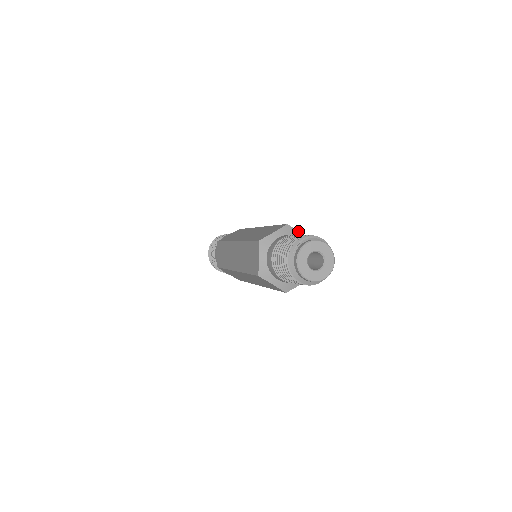
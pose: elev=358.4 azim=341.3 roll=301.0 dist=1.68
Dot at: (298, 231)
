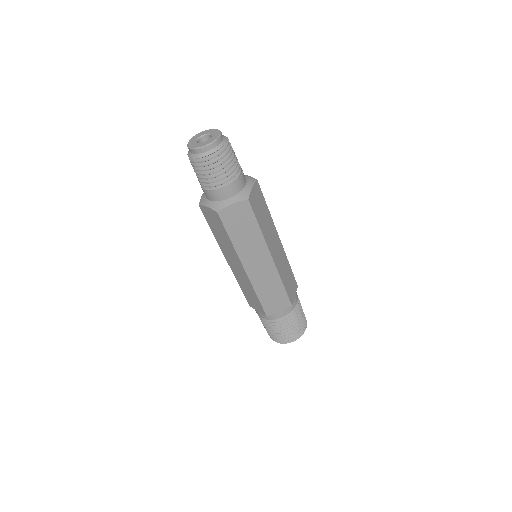
Dot at: occluded
